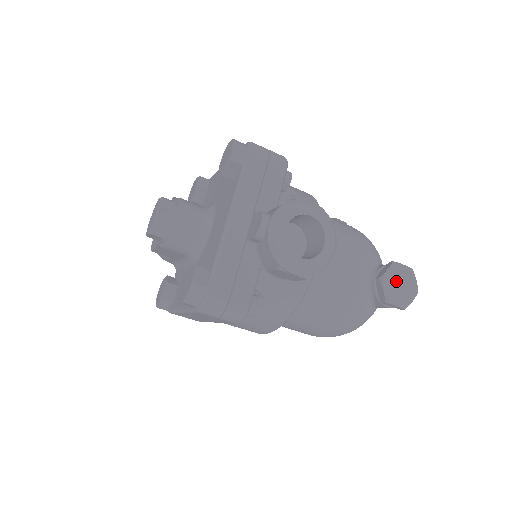
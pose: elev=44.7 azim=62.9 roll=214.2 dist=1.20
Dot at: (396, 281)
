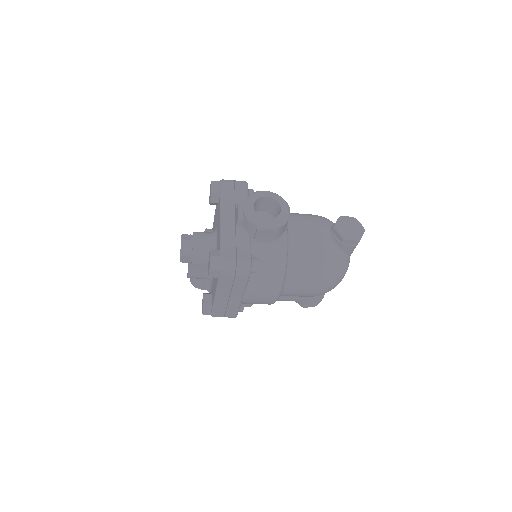
Dot at: (345, 226)
